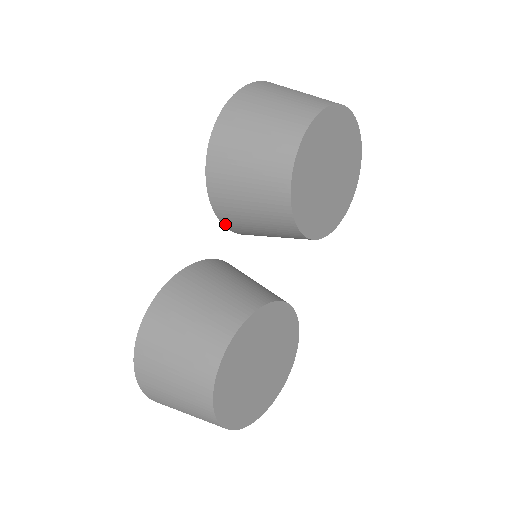
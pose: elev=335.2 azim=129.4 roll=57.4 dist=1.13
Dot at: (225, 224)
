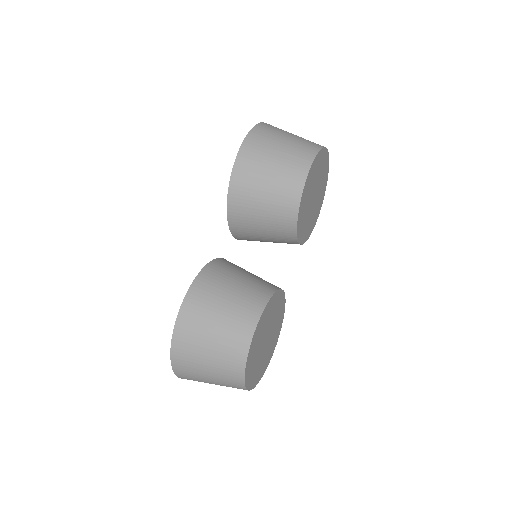
Dot at: (232, 230)
